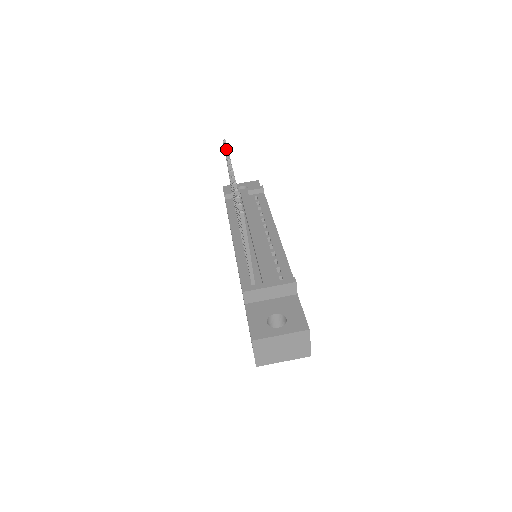
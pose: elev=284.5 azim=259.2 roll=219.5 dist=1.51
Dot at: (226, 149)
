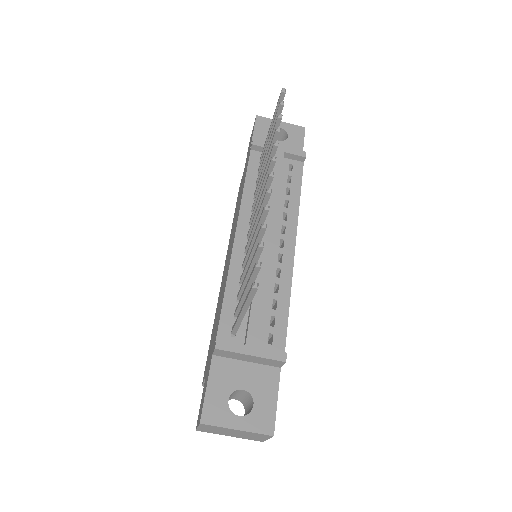
Dot at: (280, 115)
